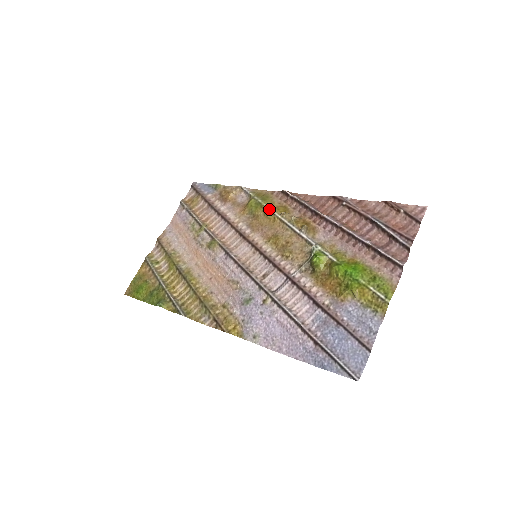
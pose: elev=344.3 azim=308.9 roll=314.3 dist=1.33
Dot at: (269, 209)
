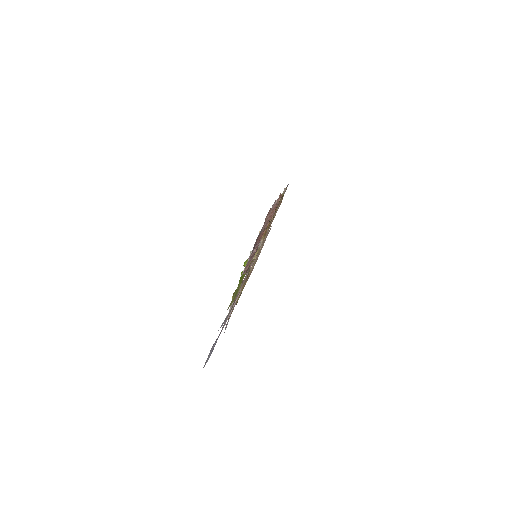
Dot at: occluded
